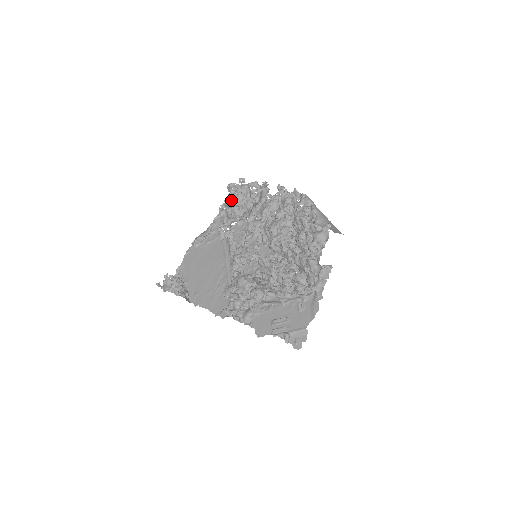
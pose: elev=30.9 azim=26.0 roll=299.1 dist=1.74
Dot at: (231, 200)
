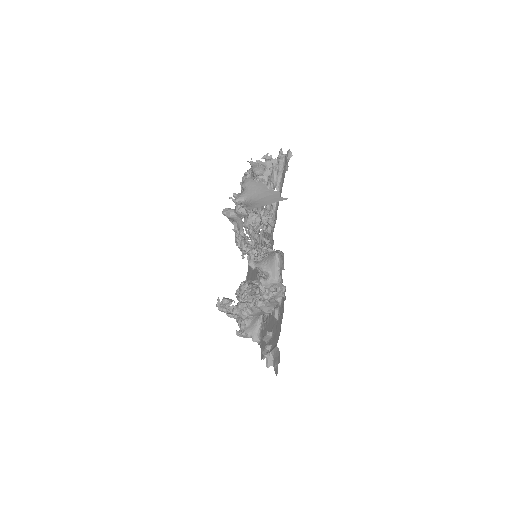
Dot at: occluded
